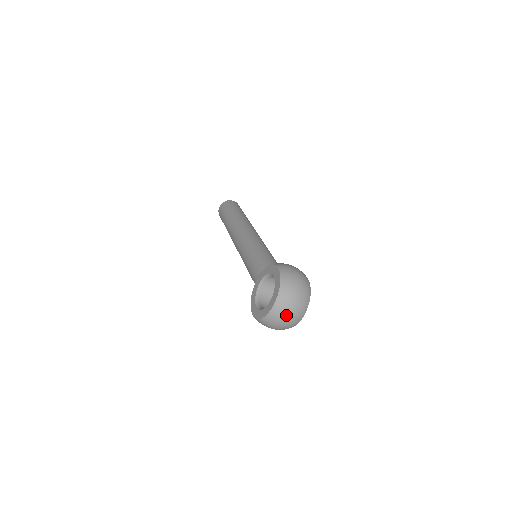
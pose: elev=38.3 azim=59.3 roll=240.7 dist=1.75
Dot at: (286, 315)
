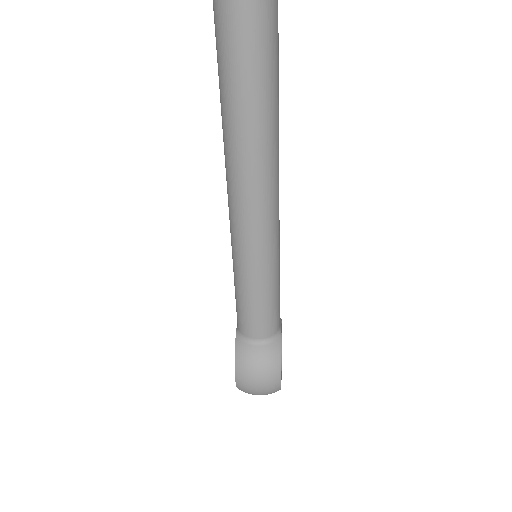
Dot at: occluded
